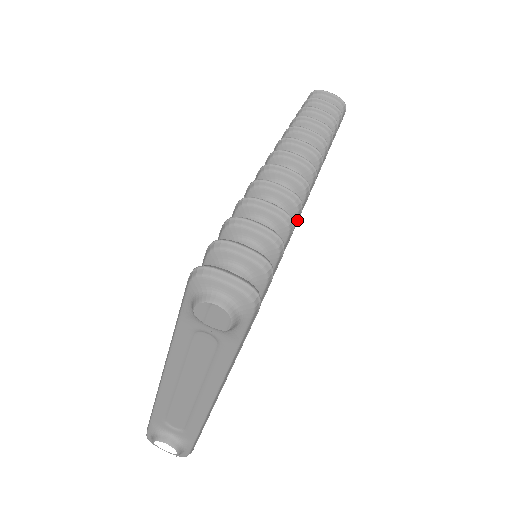
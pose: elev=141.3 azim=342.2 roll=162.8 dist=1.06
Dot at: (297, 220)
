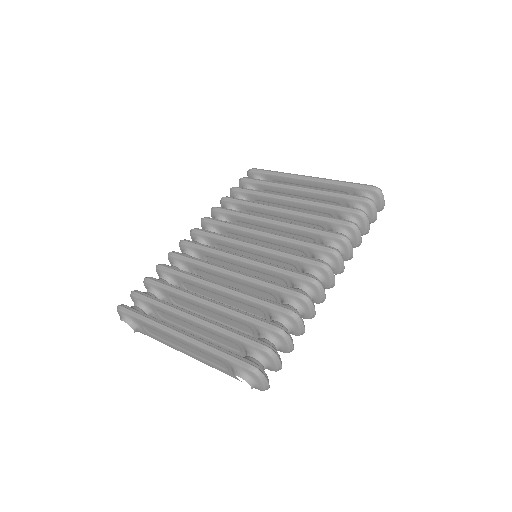
Dot at: occluded
